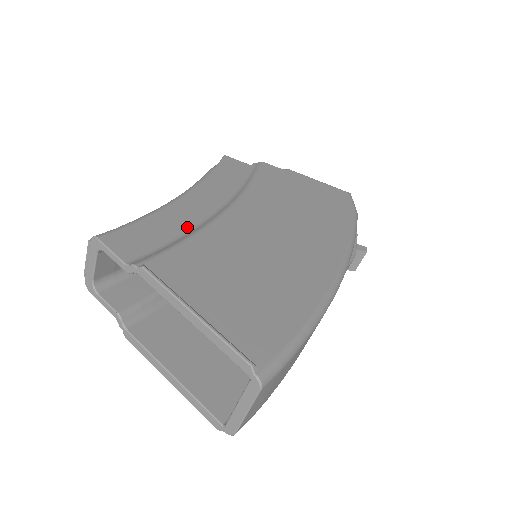
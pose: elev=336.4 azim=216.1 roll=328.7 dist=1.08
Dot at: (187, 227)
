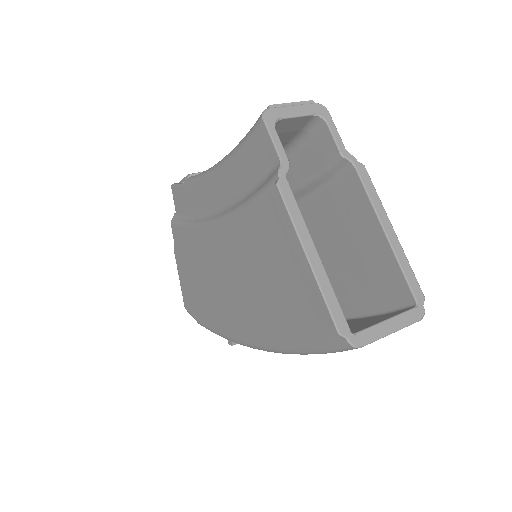
Dot at: occluded
